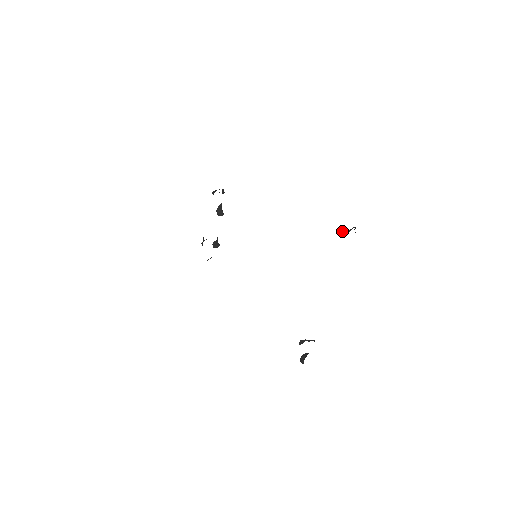
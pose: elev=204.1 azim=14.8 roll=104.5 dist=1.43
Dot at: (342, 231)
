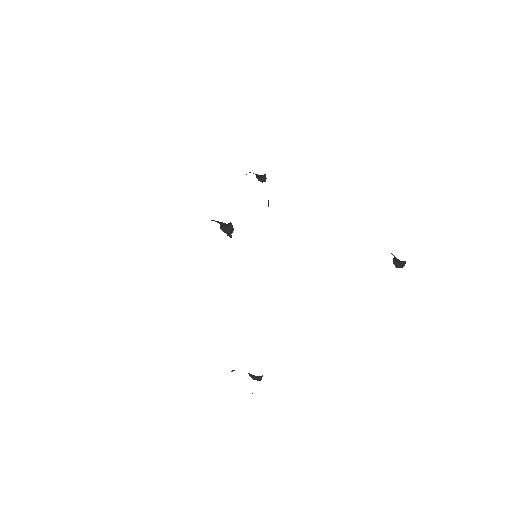
Dot at: (393, 258)
